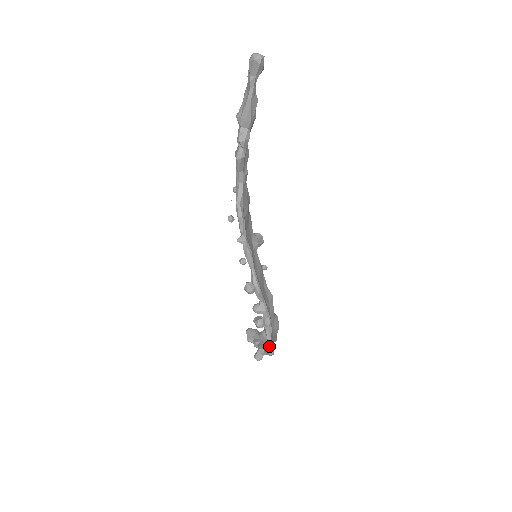
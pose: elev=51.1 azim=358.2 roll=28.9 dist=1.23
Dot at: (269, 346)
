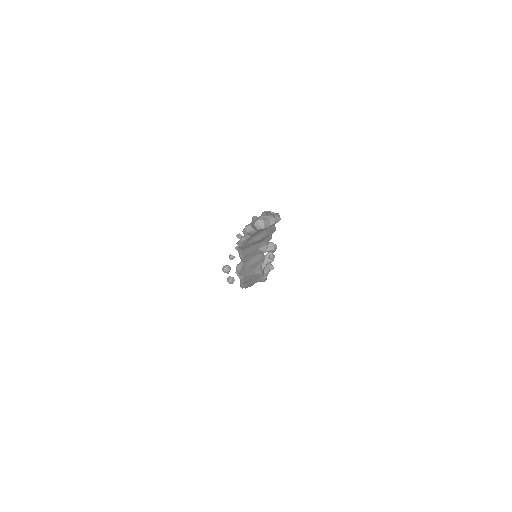
Dot at: occluded
